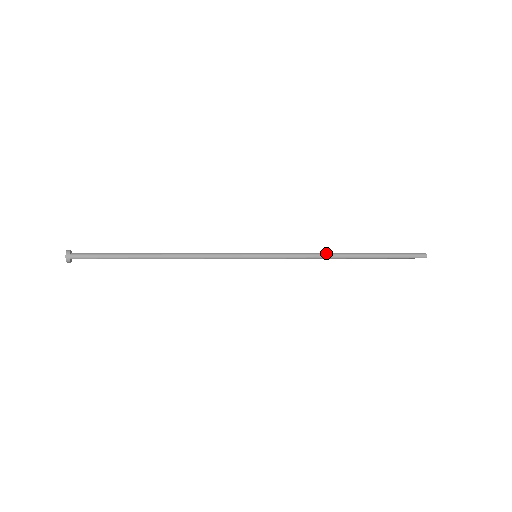
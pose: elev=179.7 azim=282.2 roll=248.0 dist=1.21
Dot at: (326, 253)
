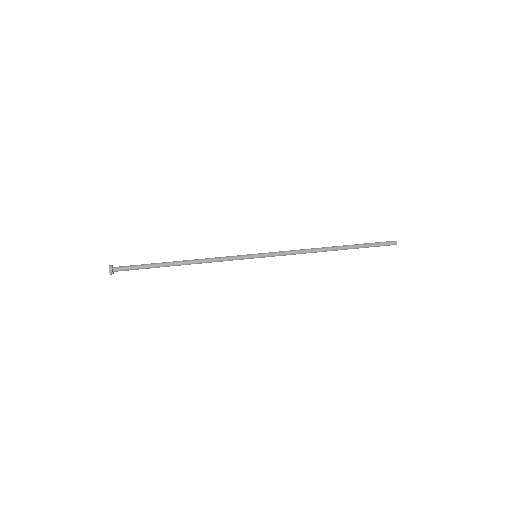
Dot at: (313, 249)
